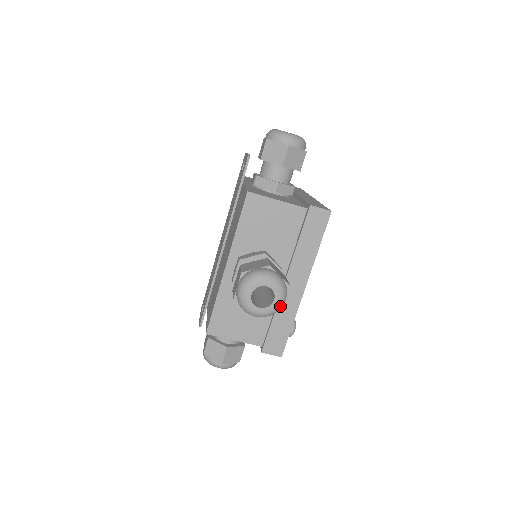
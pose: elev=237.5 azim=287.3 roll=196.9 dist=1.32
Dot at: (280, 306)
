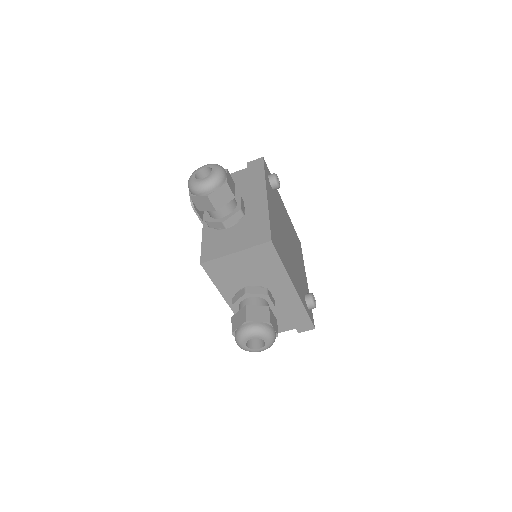
Dot at: (272, 340)
